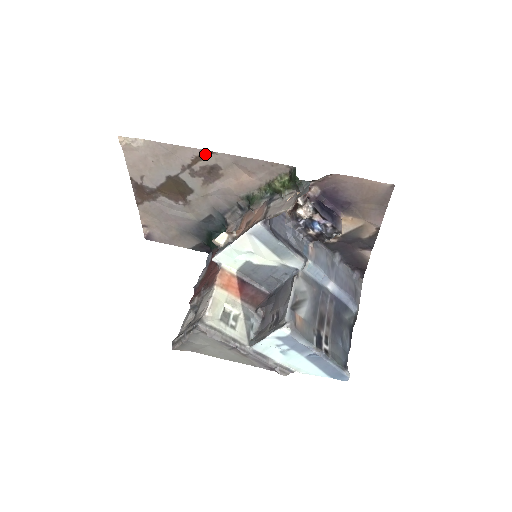
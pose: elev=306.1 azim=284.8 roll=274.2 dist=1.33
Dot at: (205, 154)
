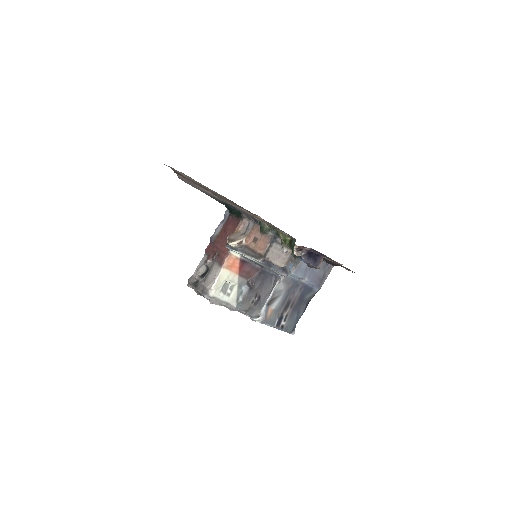
Dot at: (232, 201)
